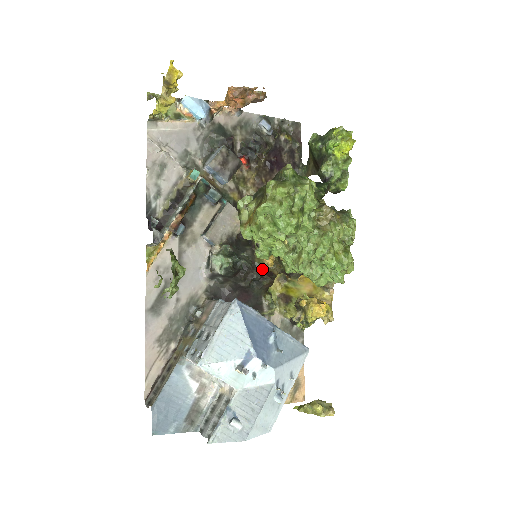
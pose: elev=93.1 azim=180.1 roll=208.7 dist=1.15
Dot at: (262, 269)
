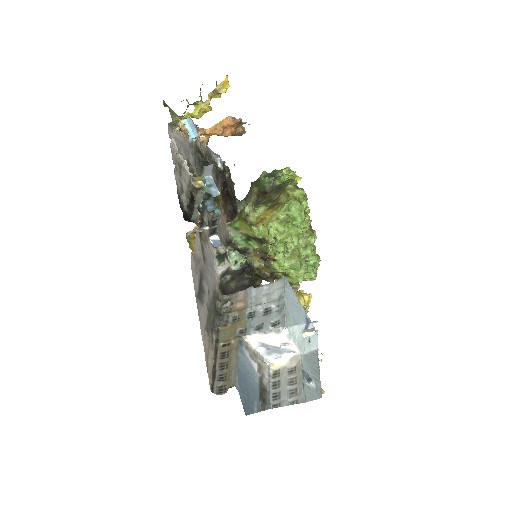
Dot at: occluded
